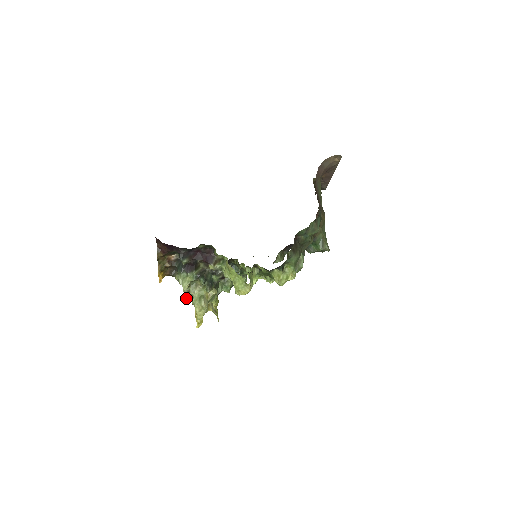
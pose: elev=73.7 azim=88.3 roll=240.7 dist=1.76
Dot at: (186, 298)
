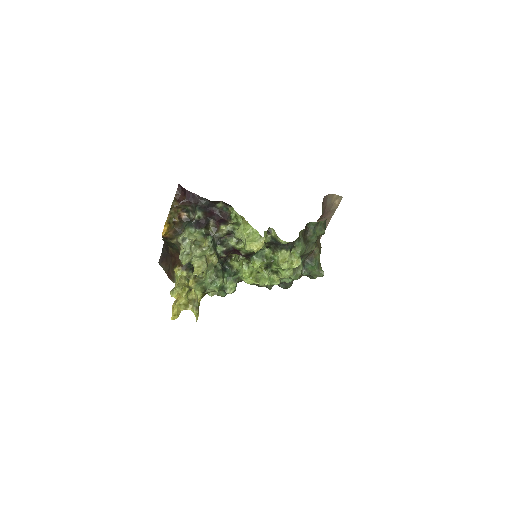
Dot at: (183, 260)
